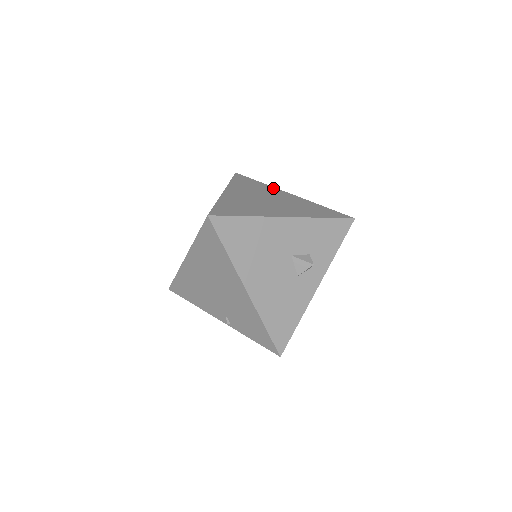
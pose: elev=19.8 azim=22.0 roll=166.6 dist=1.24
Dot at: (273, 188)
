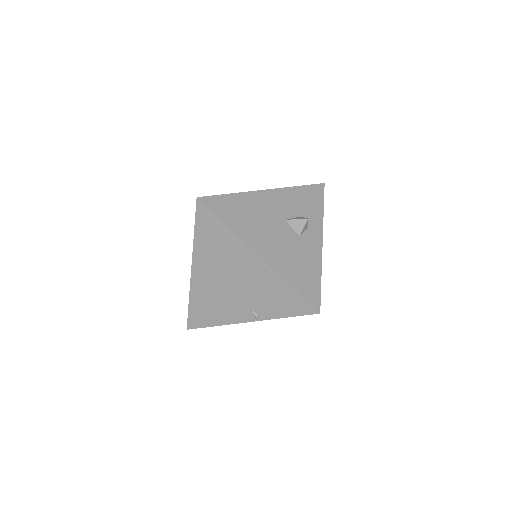
Dot at: occluded
